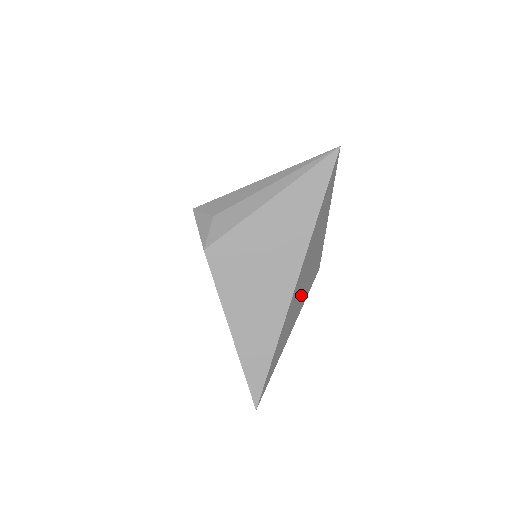
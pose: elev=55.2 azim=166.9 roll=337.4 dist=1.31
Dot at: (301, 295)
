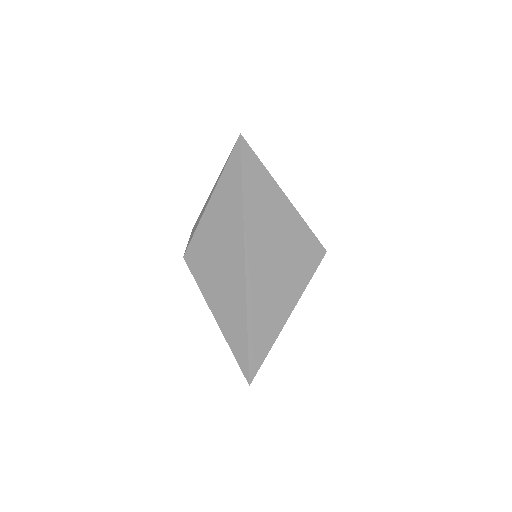
Dot at: (283, 274)
